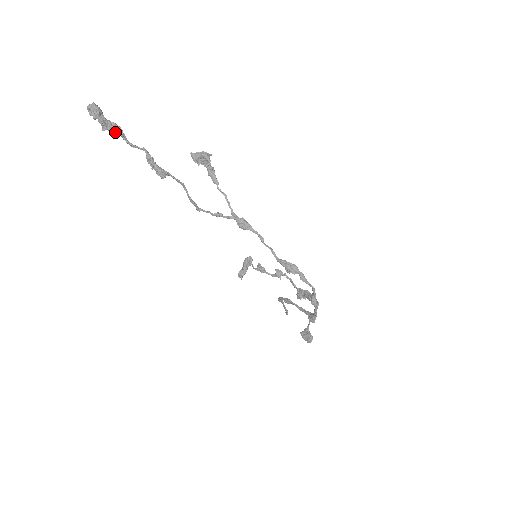
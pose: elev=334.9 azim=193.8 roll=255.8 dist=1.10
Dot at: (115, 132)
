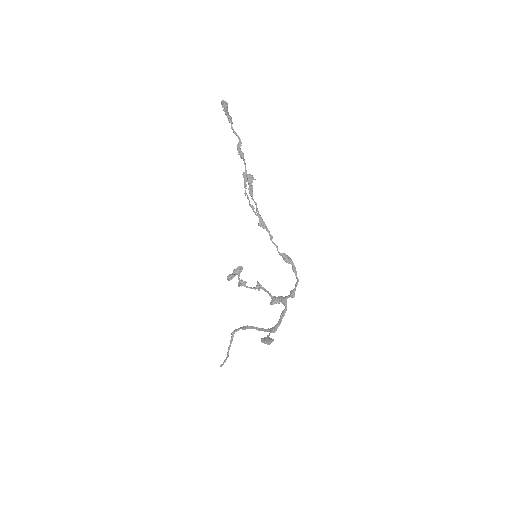
Dot at: (230, 120)
